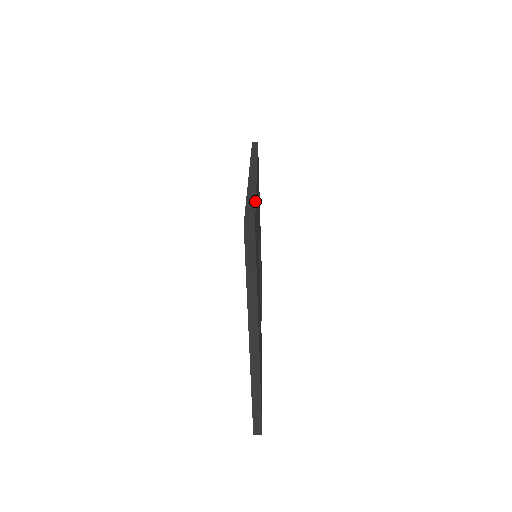
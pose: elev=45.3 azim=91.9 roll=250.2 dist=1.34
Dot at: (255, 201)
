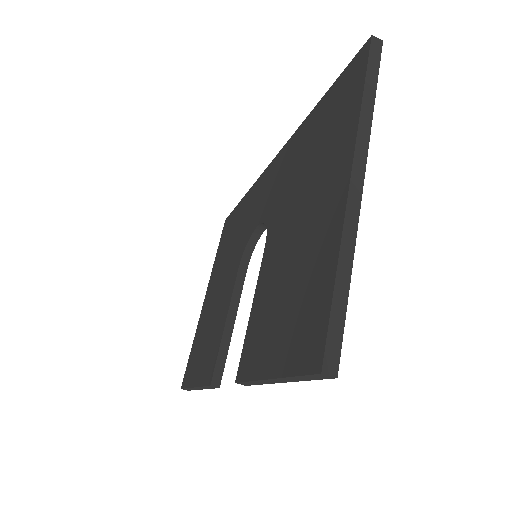
Dot at: occluded
